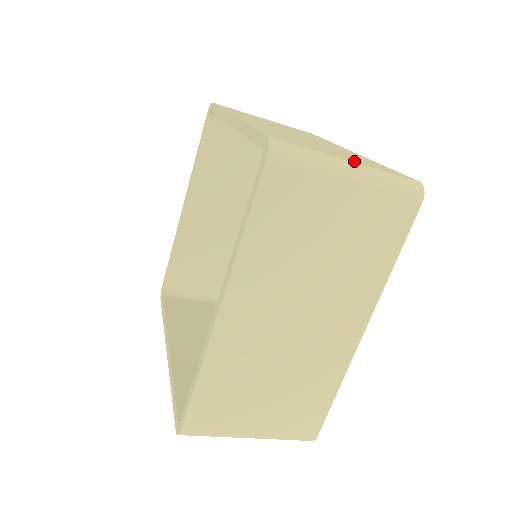
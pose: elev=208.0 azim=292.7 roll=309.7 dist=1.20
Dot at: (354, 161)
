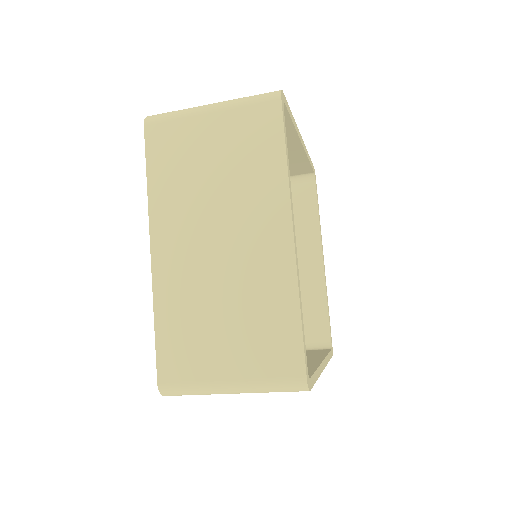
Dot at: occluded
